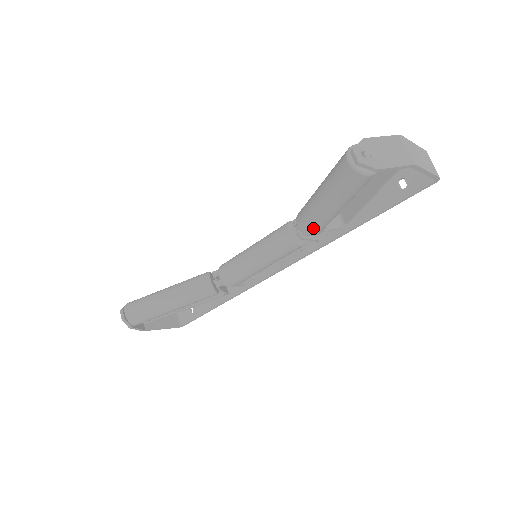
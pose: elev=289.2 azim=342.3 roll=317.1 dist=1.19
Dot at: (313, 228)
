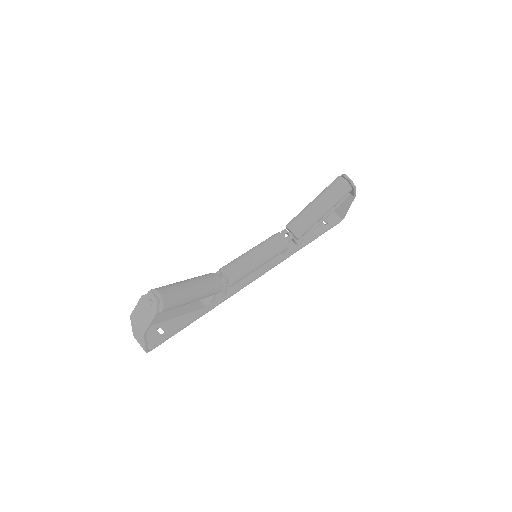
Dot at: (305, 230)
